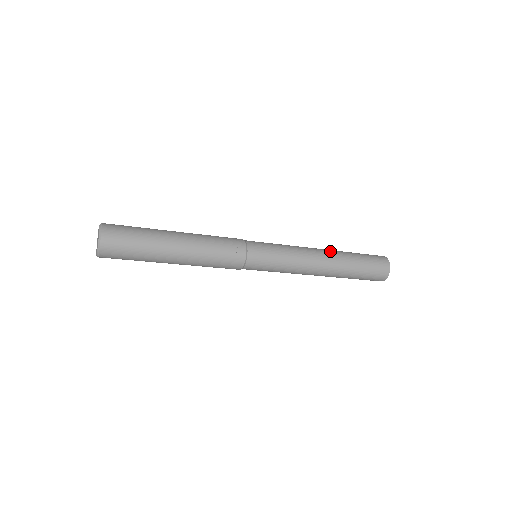
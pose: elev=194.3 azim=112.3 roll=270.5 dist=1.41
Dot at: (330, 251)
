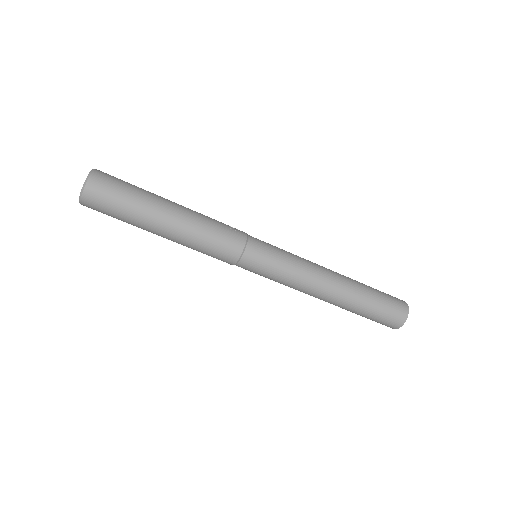
Dot at: occluded
